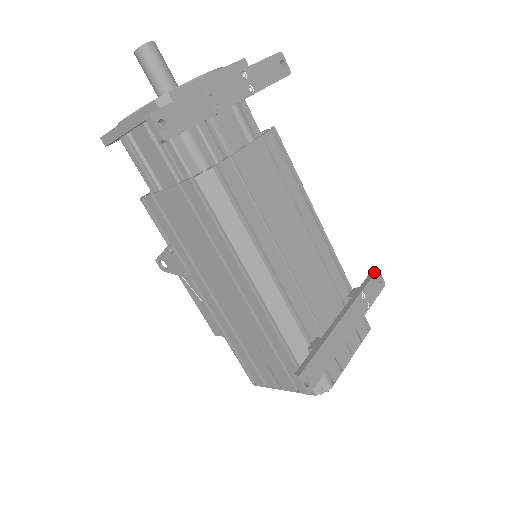
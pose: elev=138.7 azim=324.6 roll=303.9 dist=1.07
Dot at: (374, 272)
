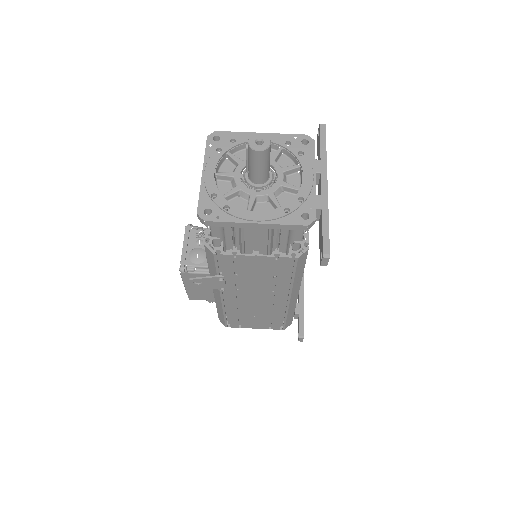
Dot at: occluded
